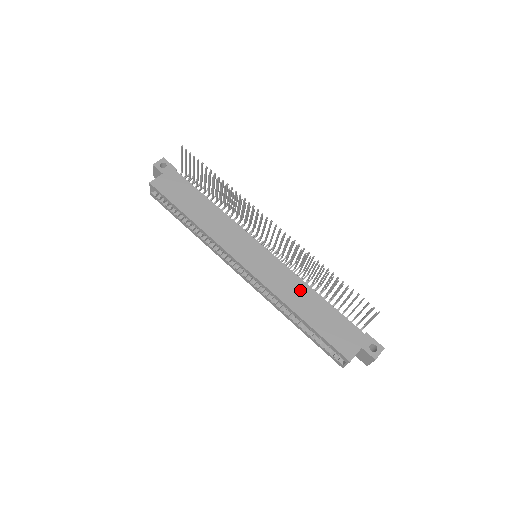
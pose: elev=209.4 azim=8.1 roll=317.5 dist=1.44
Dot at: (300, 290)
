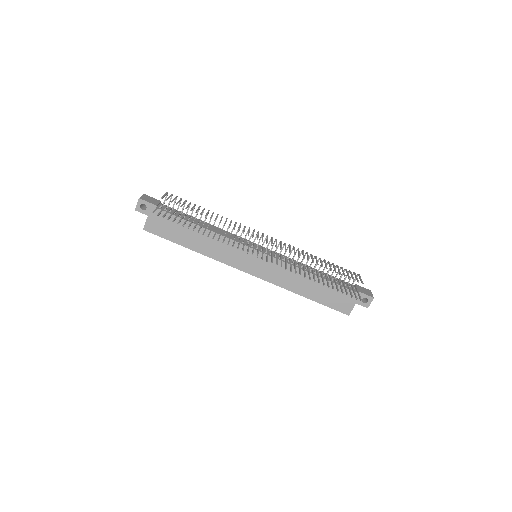
Dot at: (299, 277)
